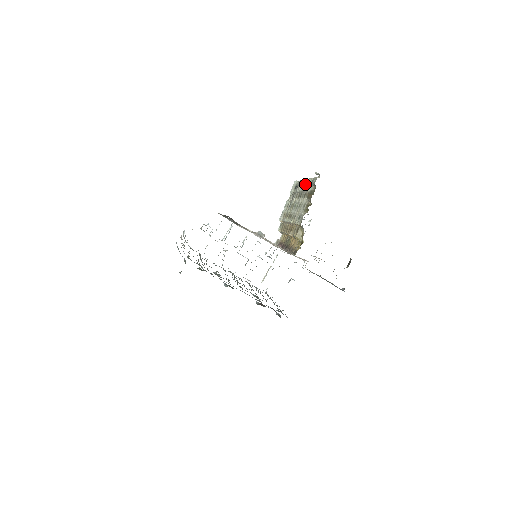
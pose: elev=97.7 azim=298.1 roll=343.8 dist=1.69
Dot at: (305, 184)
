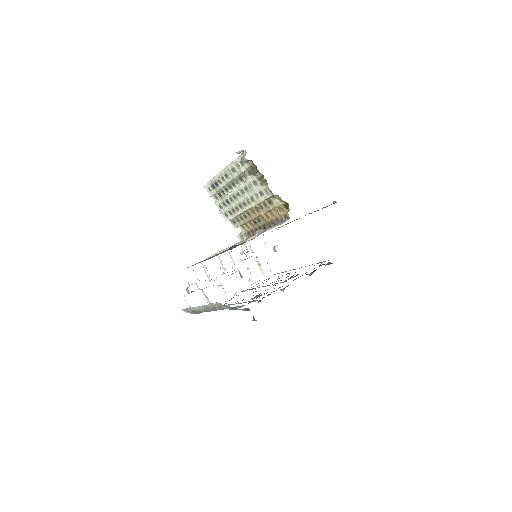
Dot at: (228, 173)
